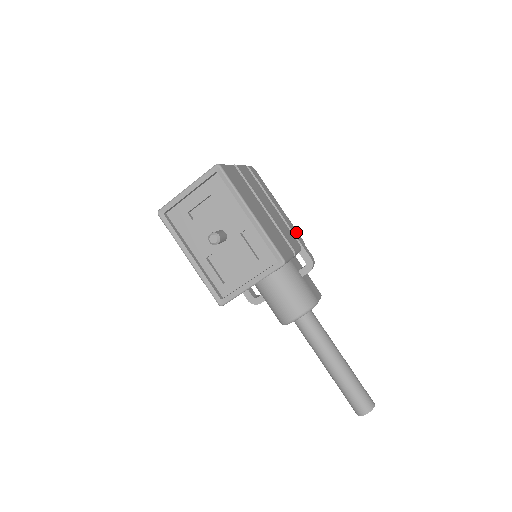
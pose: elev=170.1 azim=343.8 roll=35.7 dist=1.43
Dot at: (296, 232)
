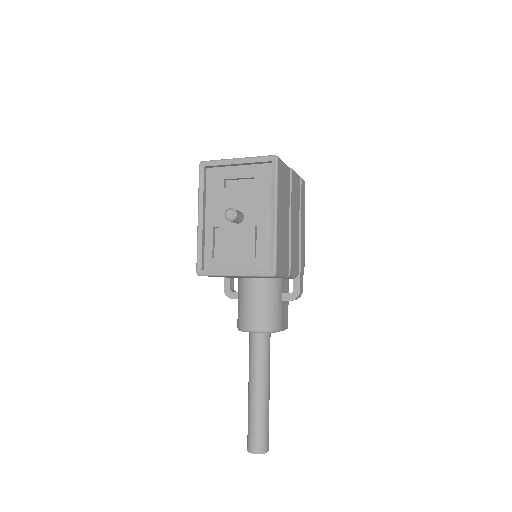
Dot at: (303, 260)
